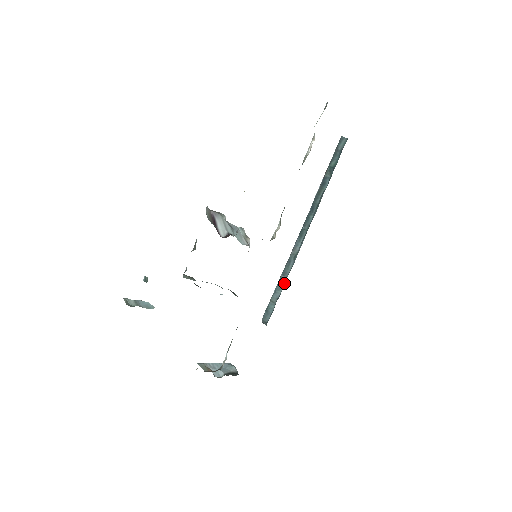
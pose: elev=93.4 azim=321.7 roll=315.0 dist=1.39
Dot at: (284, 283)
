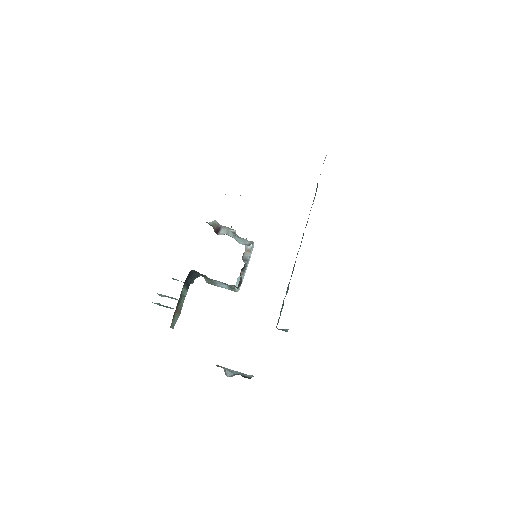
Dot at: (289, 283)
